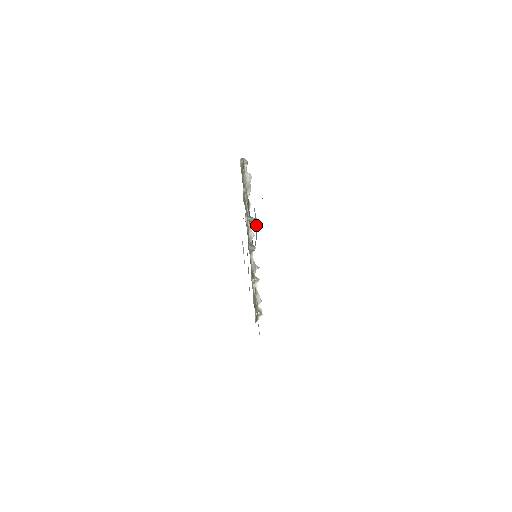
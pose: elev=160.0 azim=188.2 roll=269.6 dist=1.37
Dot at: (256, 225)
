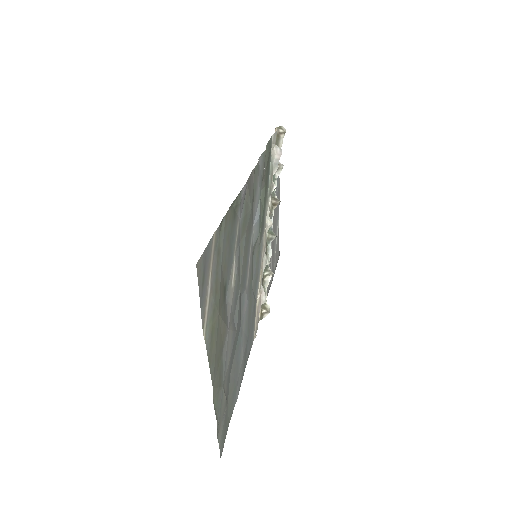
Dot at: (256, 223)
